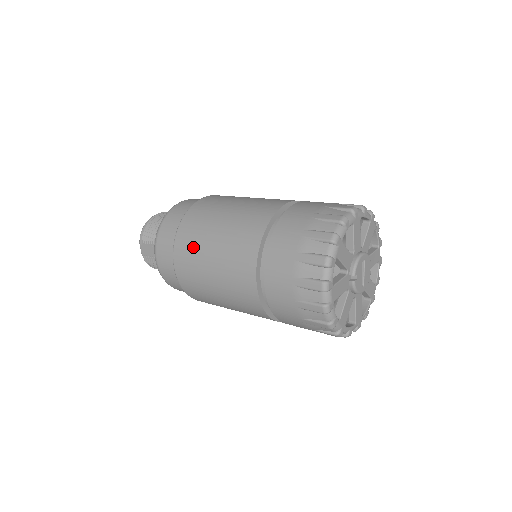
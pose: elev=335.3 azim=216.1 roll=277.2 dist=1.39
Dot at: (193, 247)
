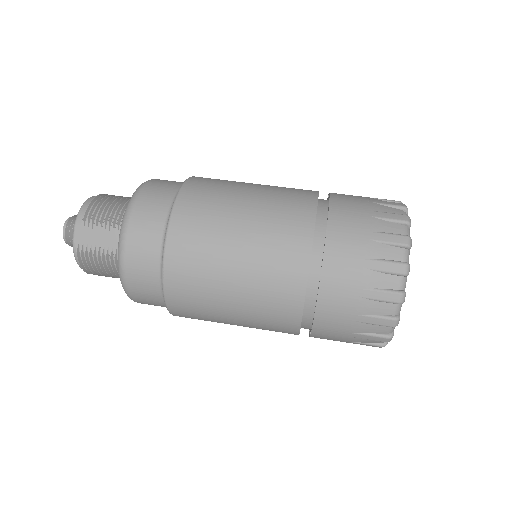
Dot at: (206, 222)
